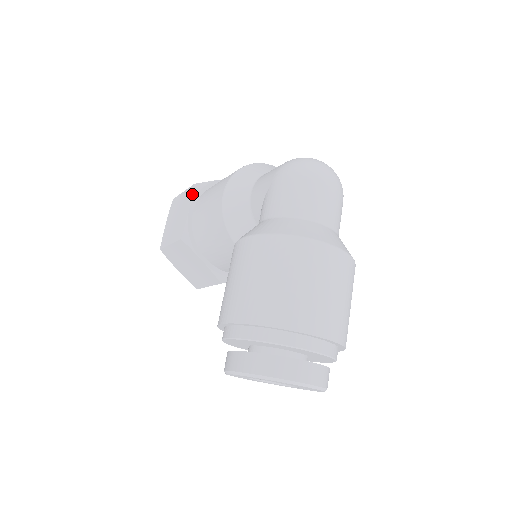
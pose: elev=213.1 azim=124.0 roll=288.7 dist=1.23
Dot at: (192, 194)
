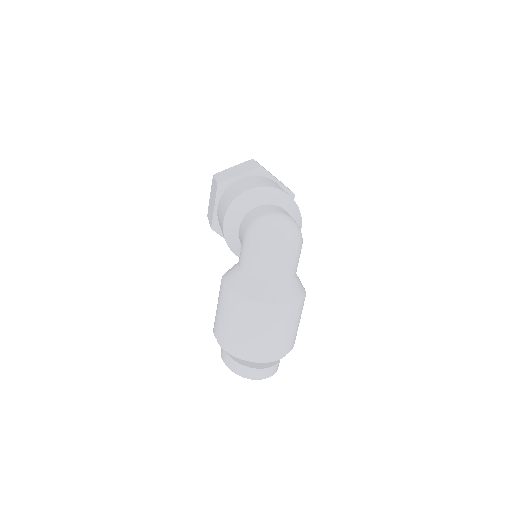
Dot at: (216, 193)
